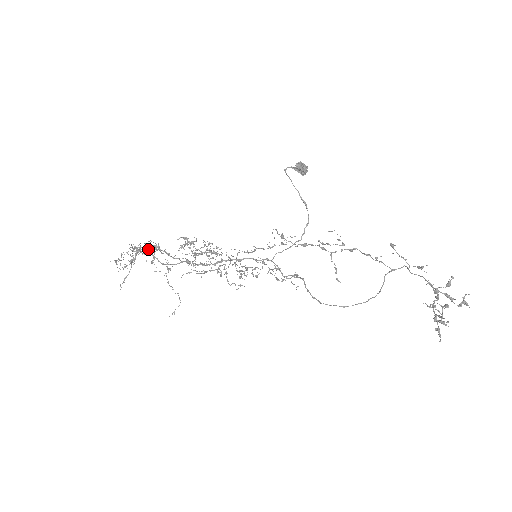
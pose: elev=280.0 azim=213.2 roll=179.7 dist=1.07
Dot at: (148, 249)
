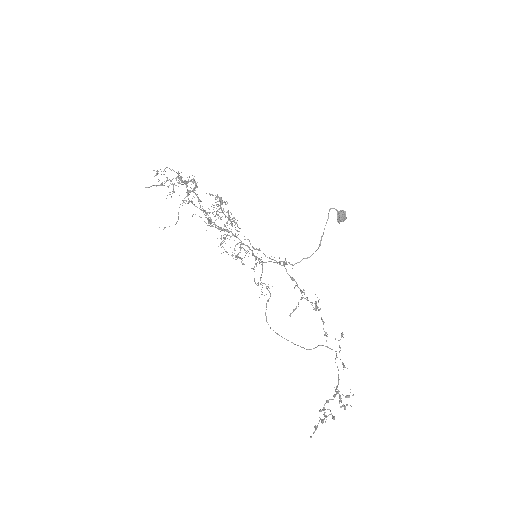
Dot at: (189, 190)
